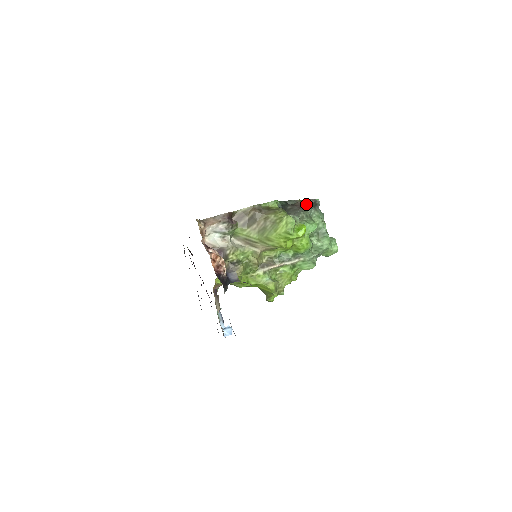
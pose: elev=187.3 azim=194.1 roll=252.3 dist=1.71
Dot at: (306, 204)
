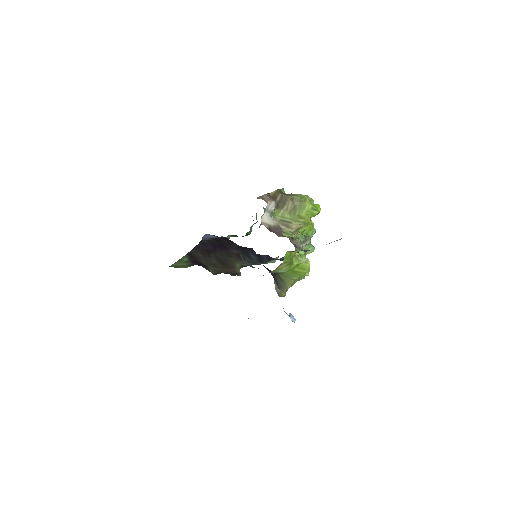
Dot at: occluded
